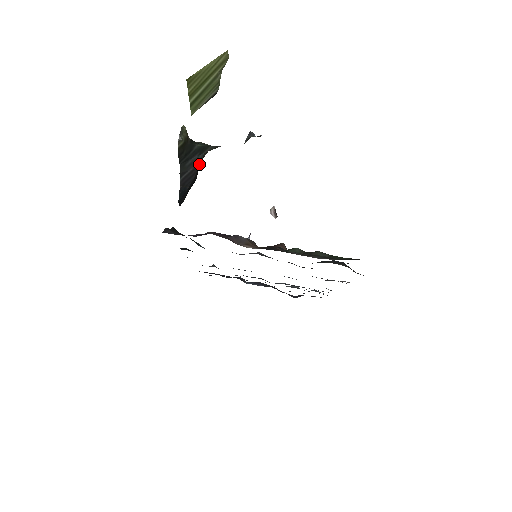
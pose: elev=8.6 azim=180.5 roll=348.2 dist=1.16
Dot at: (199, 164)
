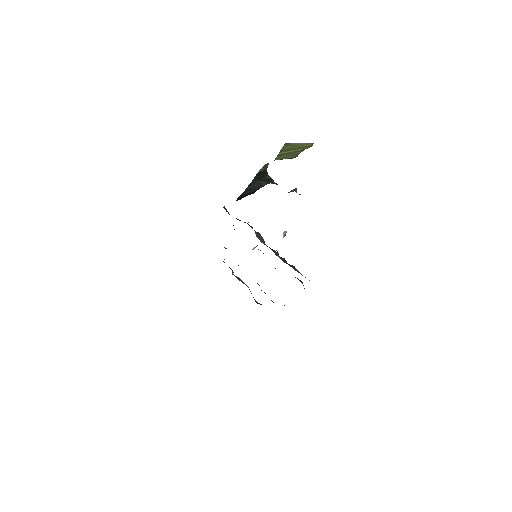
Dot at: (262, 186)
